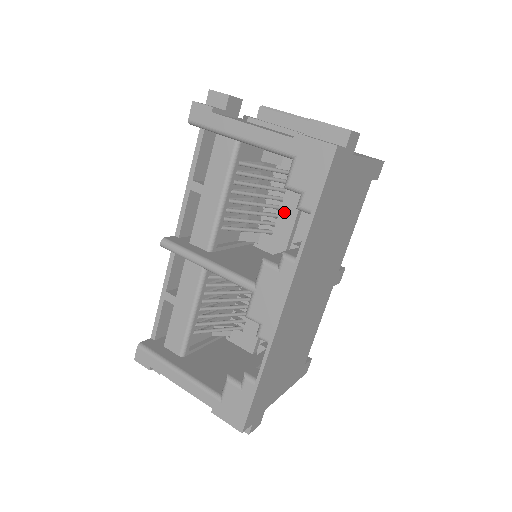
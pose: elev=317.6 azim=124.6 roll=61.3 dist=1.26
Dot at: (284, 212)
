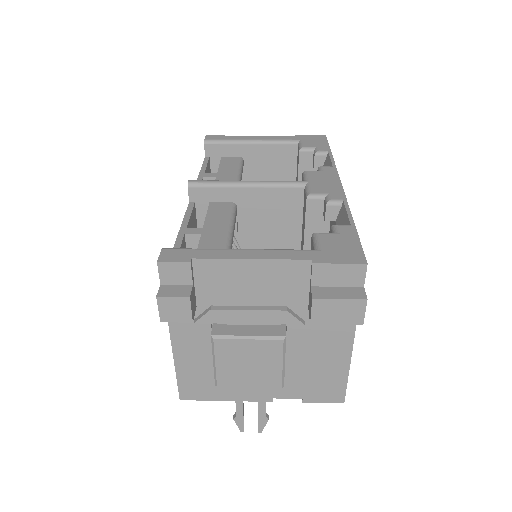
Dot at: occluded
